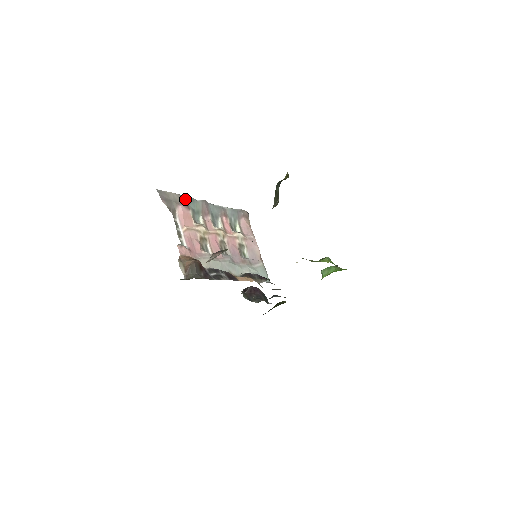
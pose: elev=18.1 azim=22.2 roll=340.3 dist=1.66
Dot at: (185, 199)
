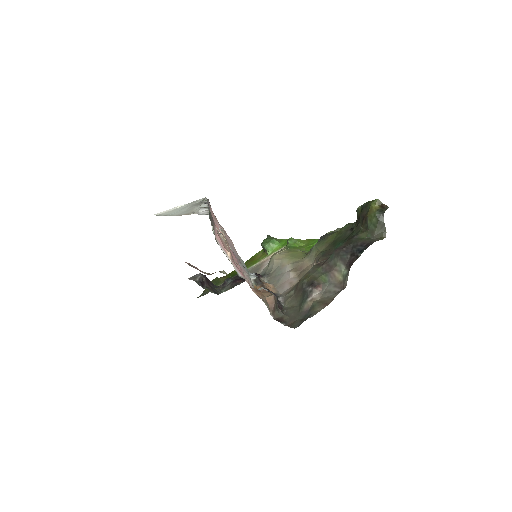
Dot at: occluded
